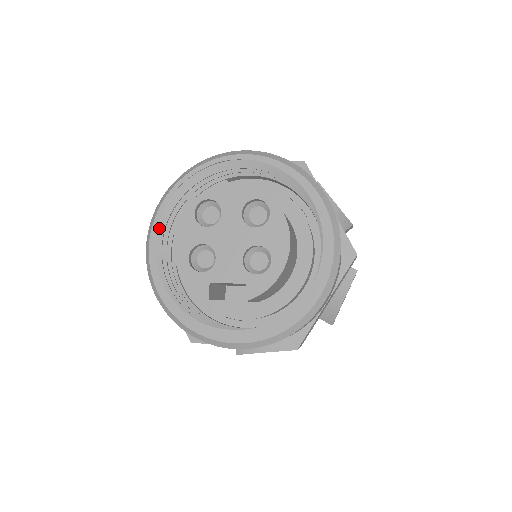
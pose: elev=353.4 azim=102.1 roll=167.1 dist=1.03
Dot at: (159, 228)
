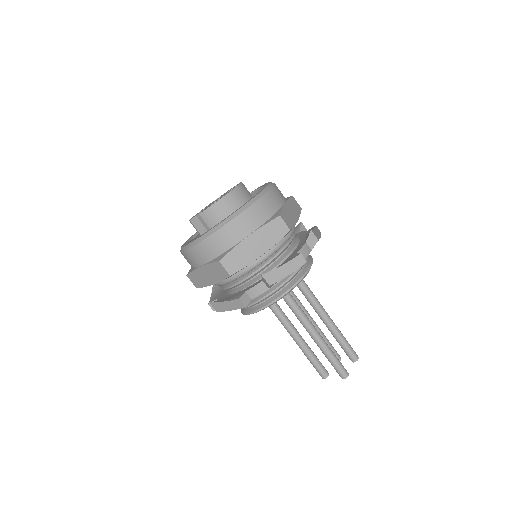
Dot at: occluded
